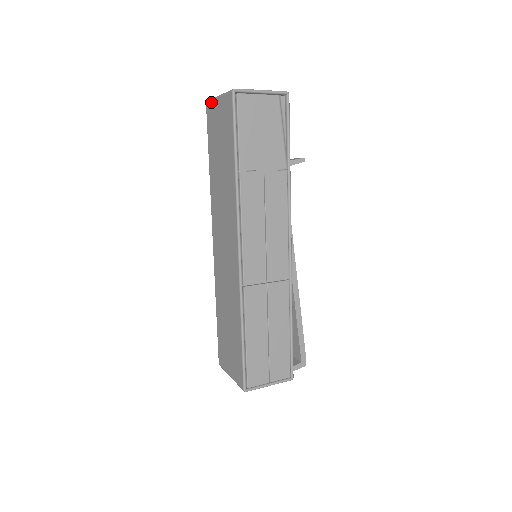
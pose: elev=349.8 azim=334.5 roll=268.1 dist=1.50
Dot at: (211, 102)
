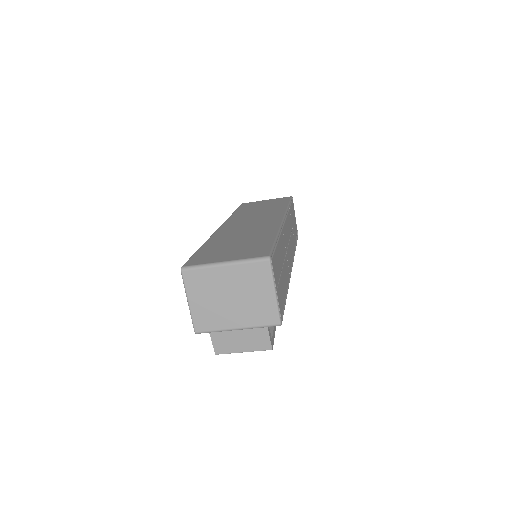
Dot at: (253, 202)
